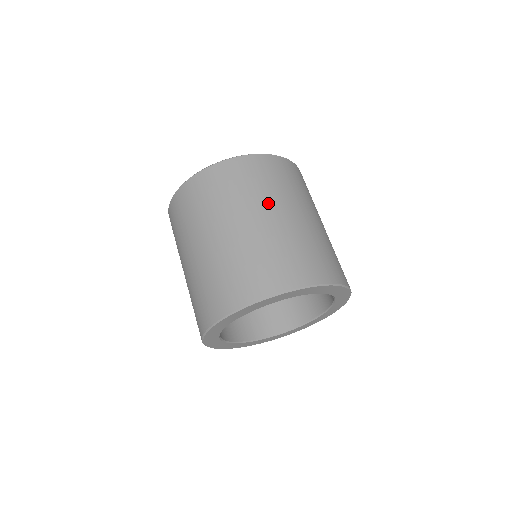
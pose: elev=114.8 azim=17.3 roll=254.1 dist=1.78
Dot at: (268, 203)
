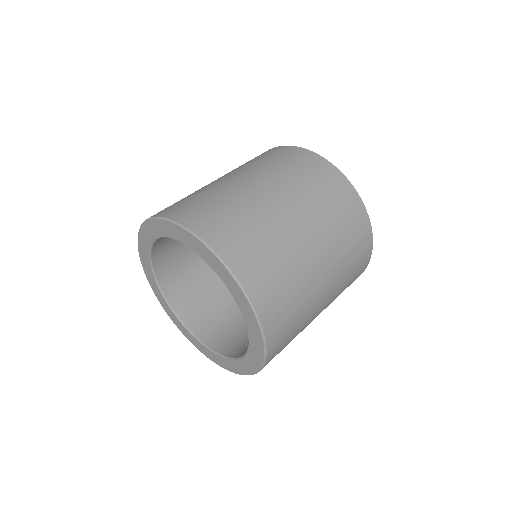
Dot at: (334, 262)
